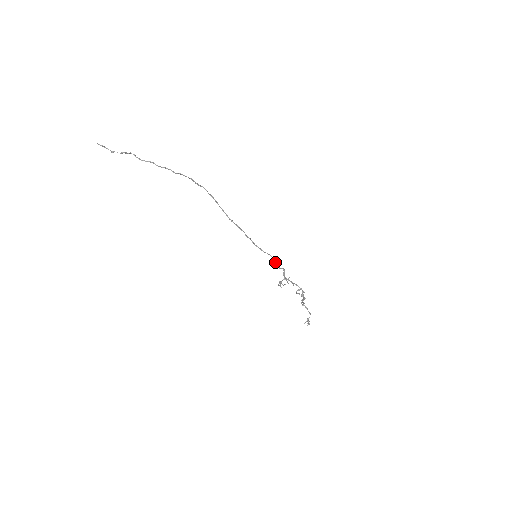
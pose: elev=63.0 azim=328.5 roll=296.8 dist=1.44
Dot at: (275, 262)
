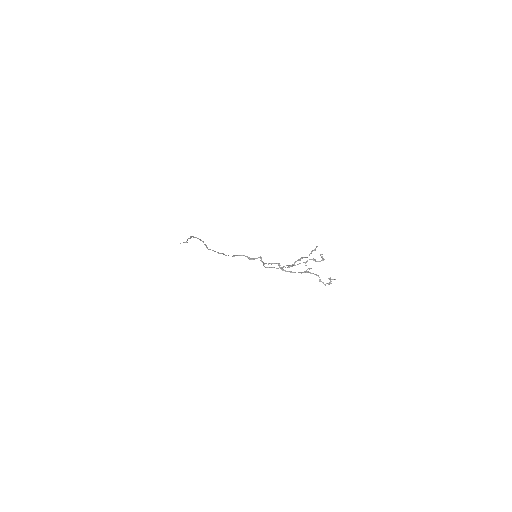
Dot at: (248, 258)
